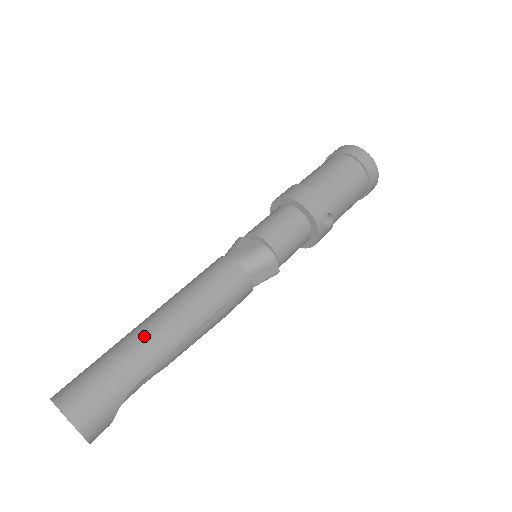
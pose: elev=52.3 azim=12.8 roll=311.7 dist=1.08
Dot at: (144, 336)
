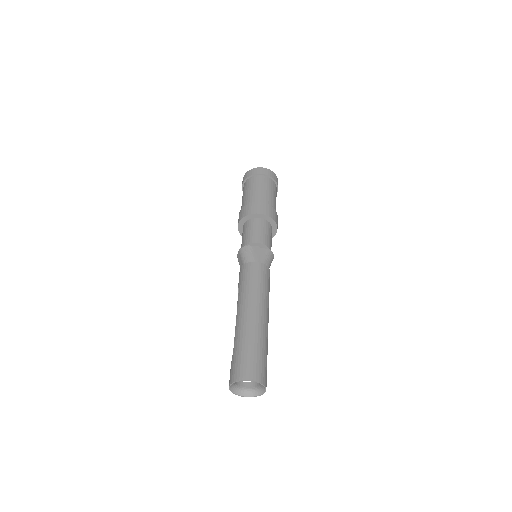
Dot at: (260, 325)
